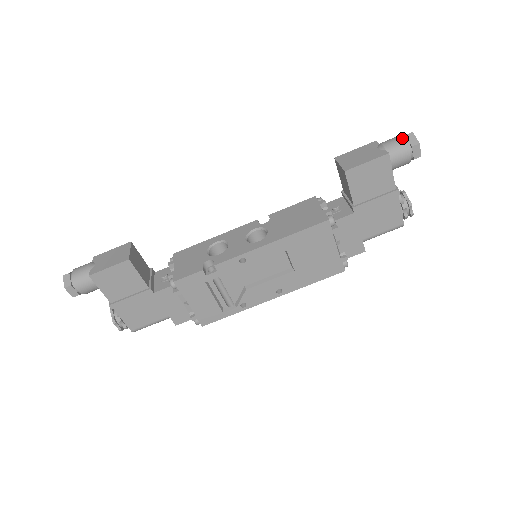
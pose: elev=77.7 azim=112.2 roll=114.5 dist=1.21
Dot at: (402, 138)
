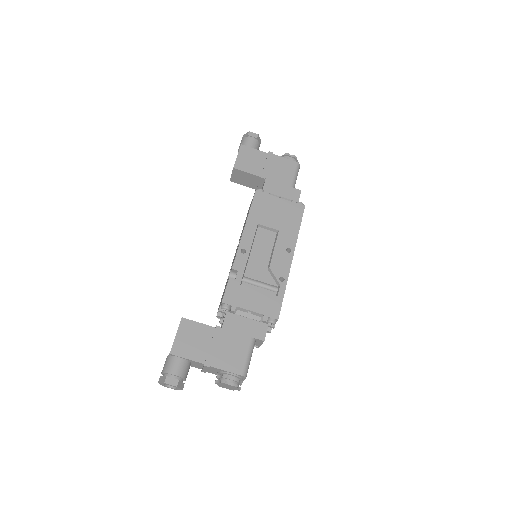
Dot at: (241, 140)
